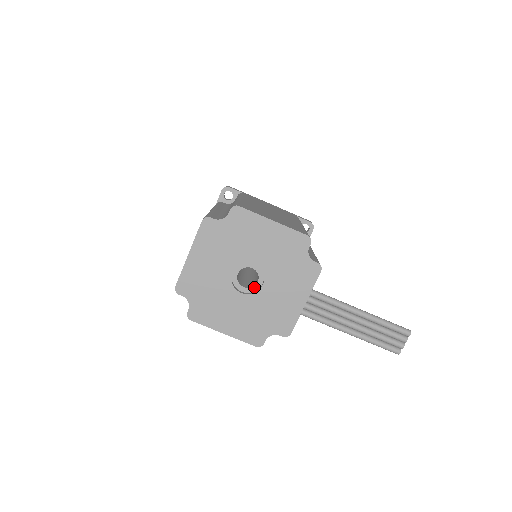
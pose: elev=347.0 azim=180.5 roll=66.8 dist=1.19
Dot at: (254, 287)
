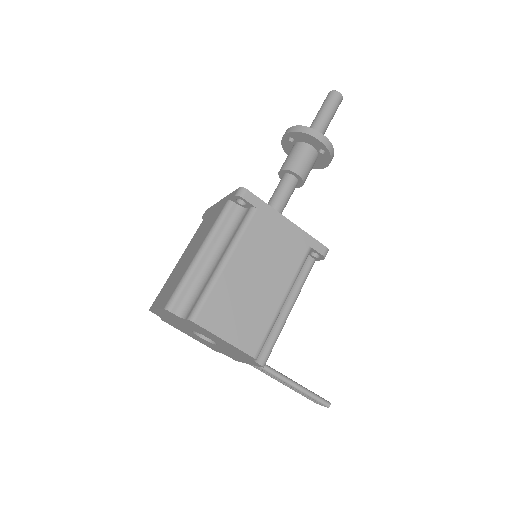
Dot at: occluded
